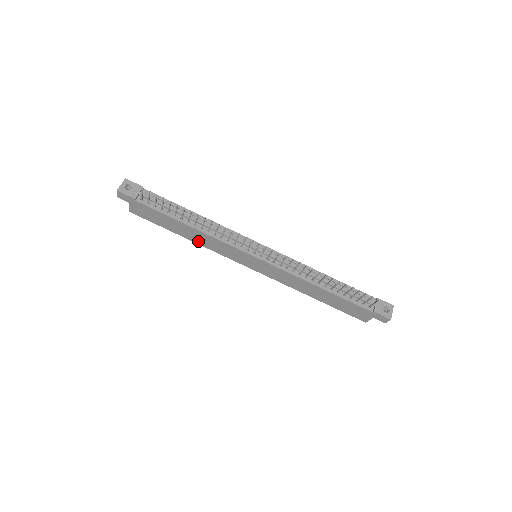
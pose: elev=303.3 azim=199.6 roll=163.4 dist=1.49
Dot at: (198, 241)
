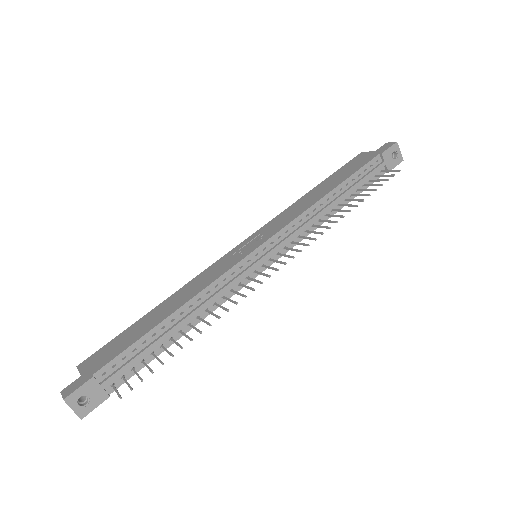
Dot at: occluded
